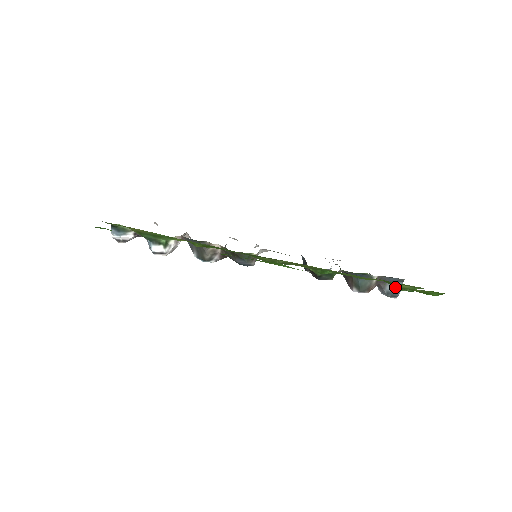
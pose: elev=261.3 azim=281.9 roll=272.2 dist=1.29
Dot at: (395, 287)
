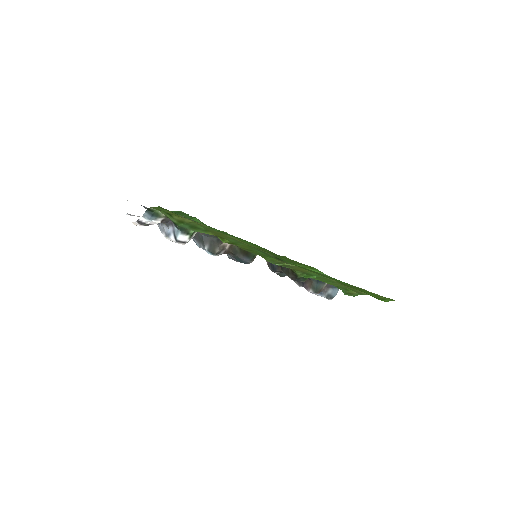
Dot at: (343, 292)
